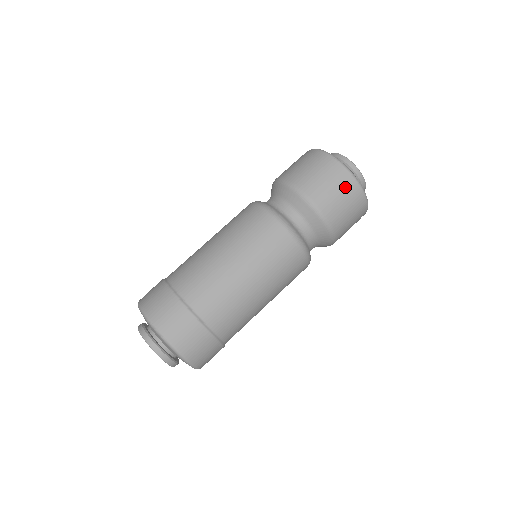
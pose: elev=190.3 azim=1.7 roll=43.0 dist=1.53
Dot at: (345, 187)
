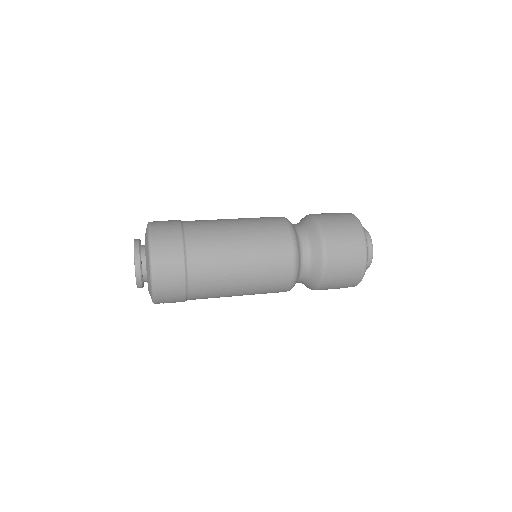
Dot at: (354, 269)
